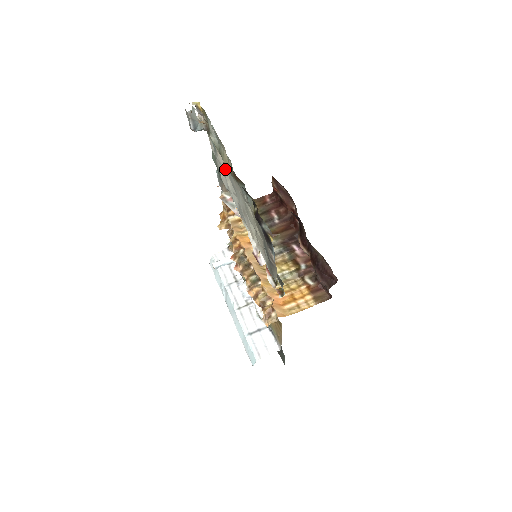
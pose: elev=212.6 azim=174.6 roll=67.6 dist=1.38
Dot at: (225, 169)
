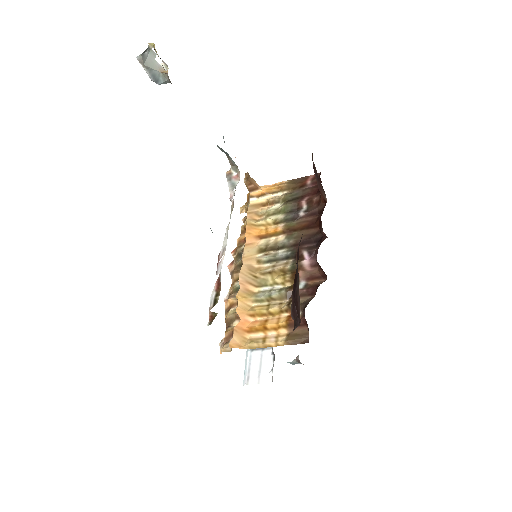
Dot at: occluded
